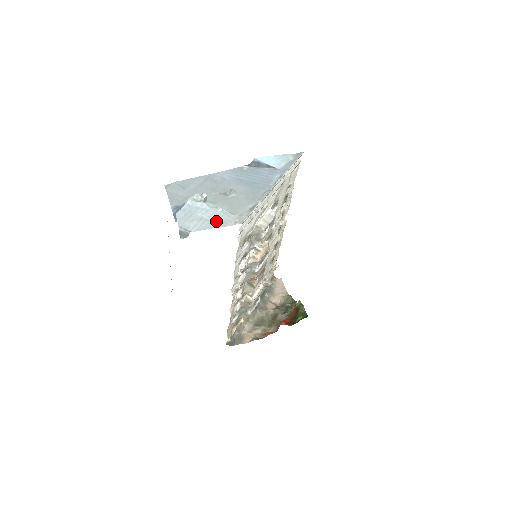
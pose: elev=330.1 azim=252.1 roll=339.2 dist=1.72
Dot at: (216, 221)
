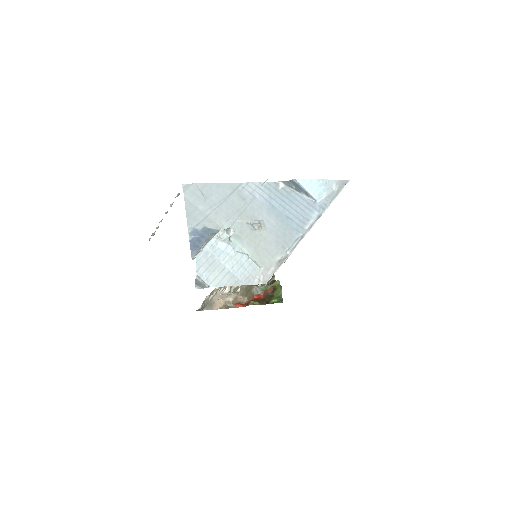
Dot at: (239, 276)
